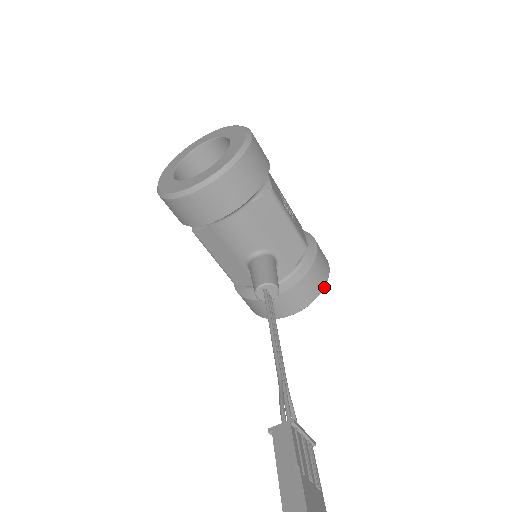
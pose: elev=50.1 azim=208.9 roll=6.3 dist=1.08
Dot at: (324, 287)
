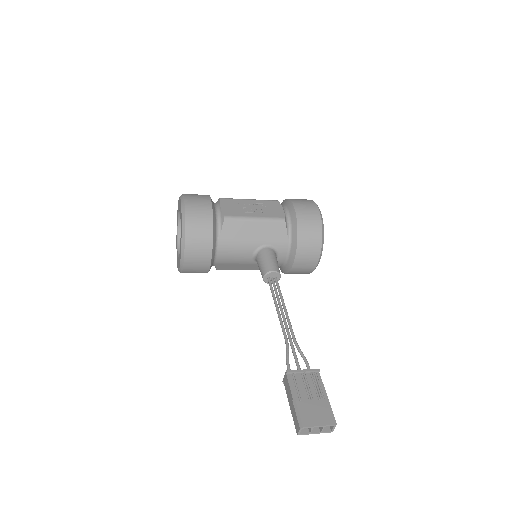
Dot at: (322, 229)
